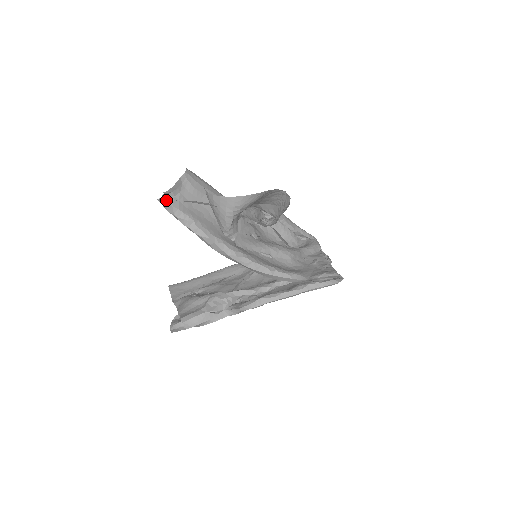
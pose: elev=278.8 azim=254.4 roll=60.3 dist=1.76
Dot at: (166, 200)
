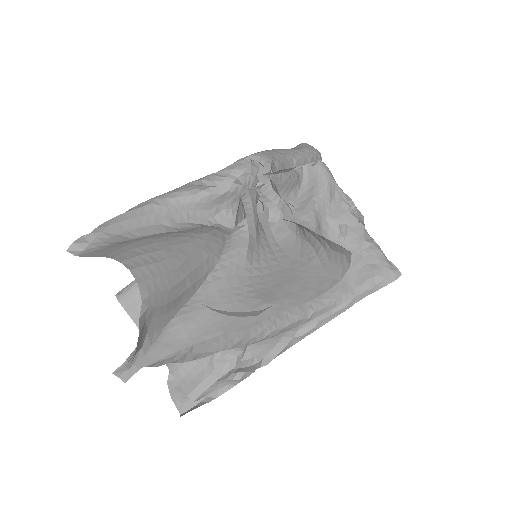
Dot at: (131, 367)
